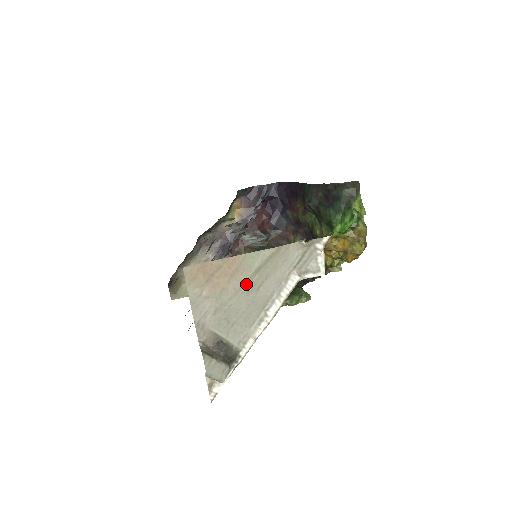
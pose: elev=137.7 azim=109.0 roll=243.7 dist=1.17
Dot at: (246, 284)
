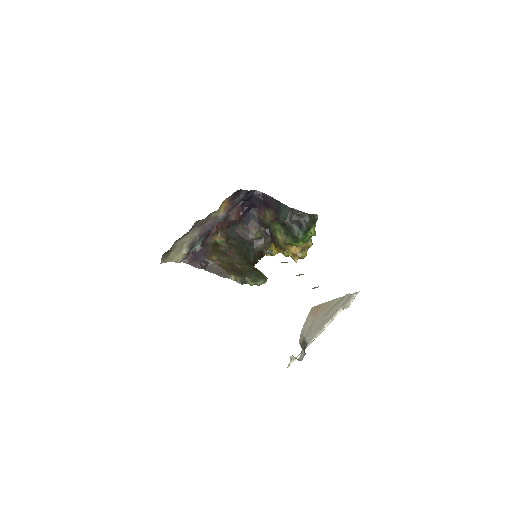
Dot at: (325, 314)
